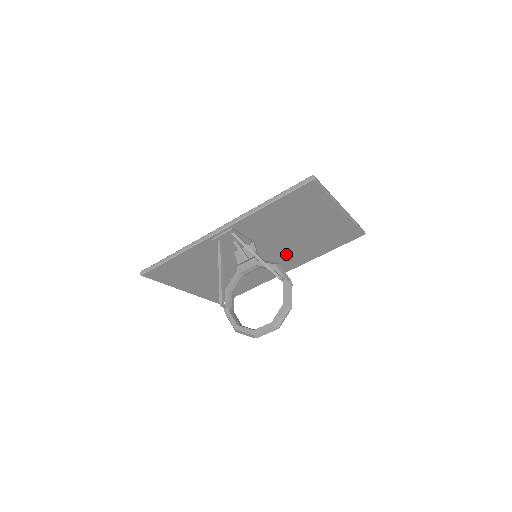
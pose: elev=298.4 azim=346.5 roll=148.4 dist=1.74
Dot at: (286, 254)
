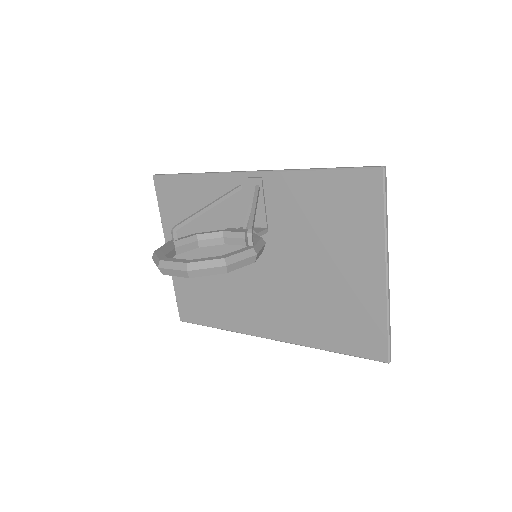
Dot at: (285, 297)
